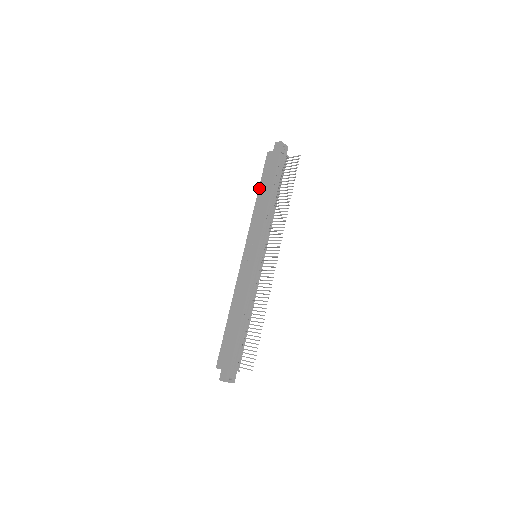
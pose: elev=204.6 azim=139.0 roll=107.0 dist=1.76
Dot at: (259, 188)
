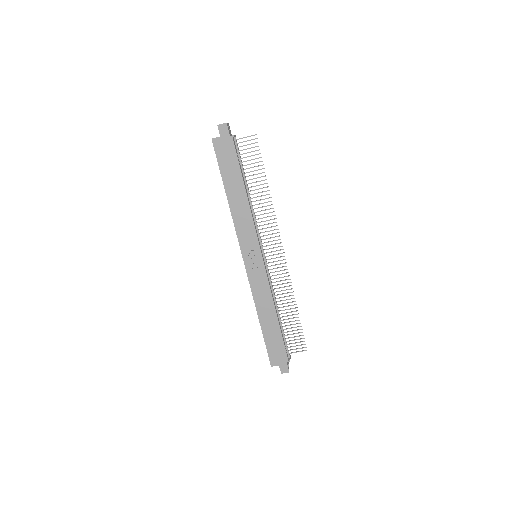
Dot at: (225, 186)
